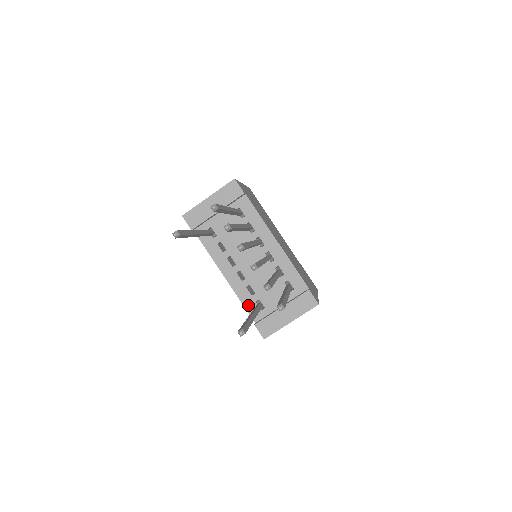
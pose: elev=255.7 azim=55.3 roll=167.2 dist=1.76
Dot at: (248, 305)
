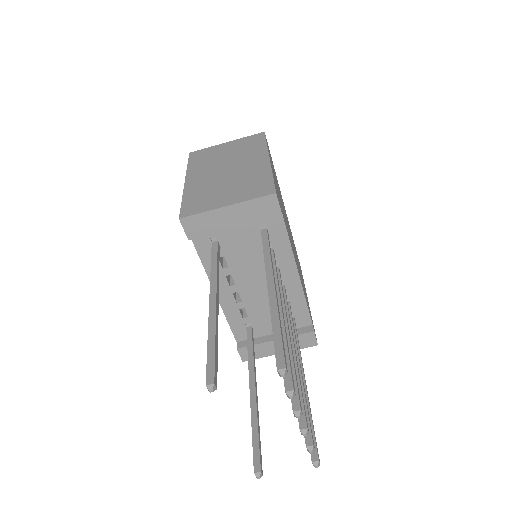
Dot at: (235, 325)
